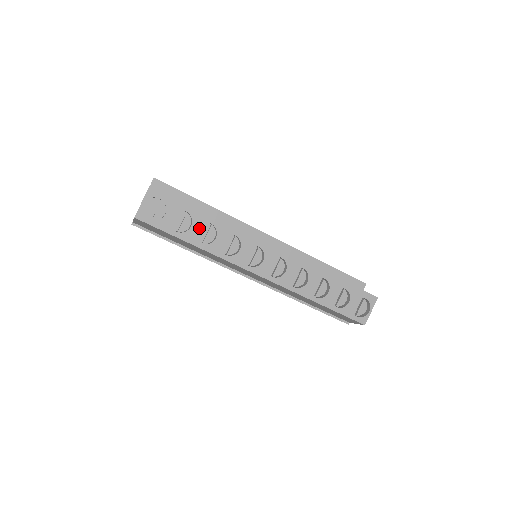
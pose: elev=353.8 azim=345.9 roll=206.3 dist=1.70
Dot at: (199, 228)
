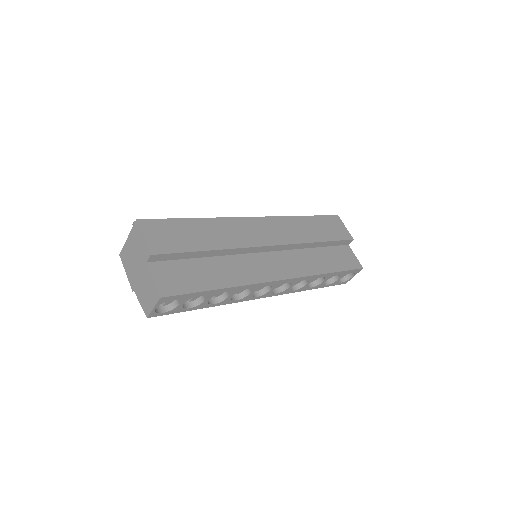
Dot at: occluded
